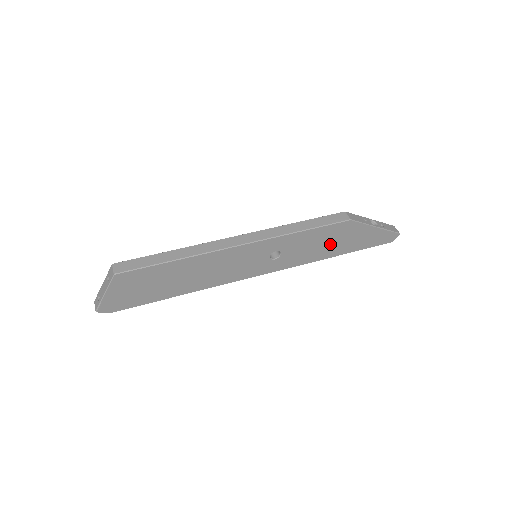
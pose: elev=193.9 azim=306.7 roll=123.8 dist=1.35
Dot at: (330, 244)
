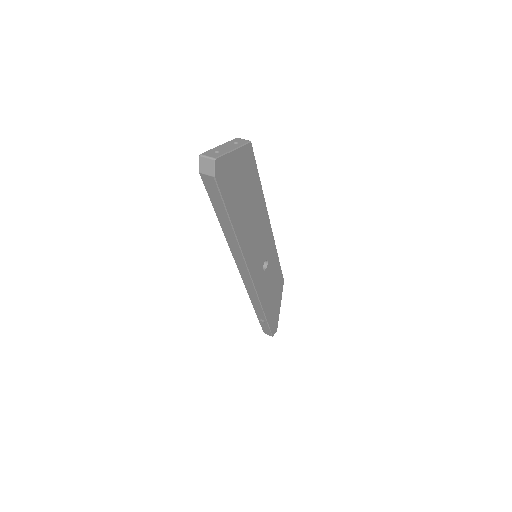
Dot at: (271, 294)
